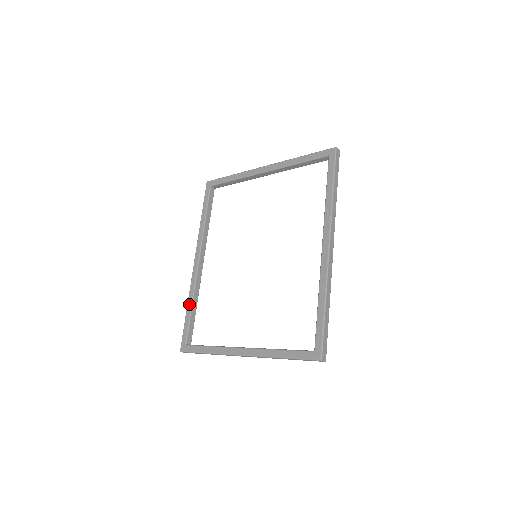
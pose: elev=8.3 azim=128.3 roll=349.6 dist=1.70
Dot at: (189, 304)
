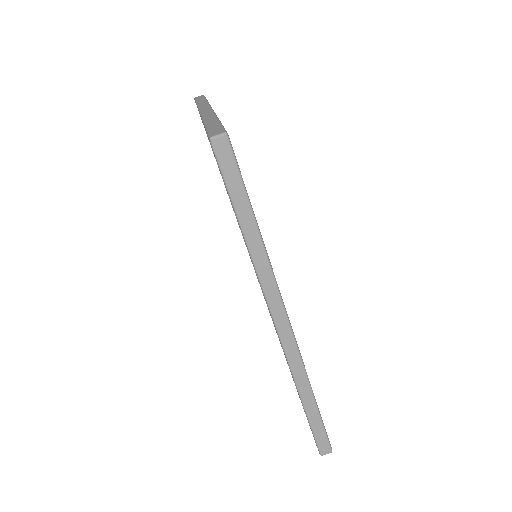
Dot at: occluded
